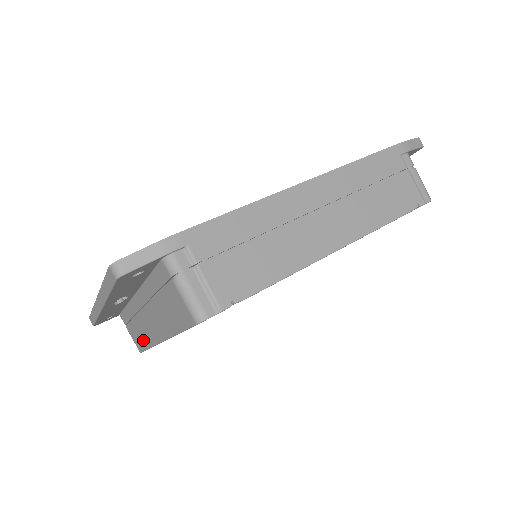
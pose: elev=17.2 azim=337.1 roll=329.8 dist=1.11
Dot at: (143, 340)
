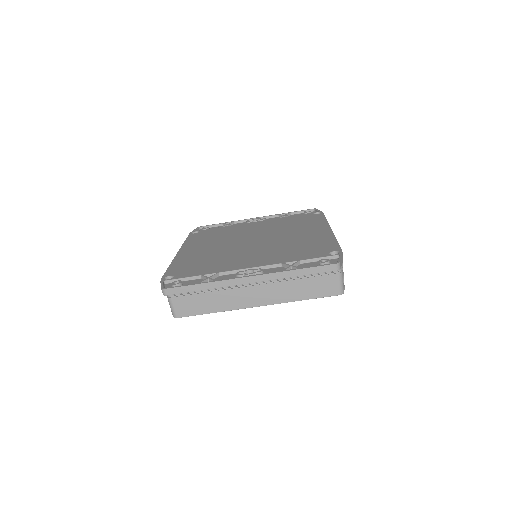
Dot at: (210, 307)
